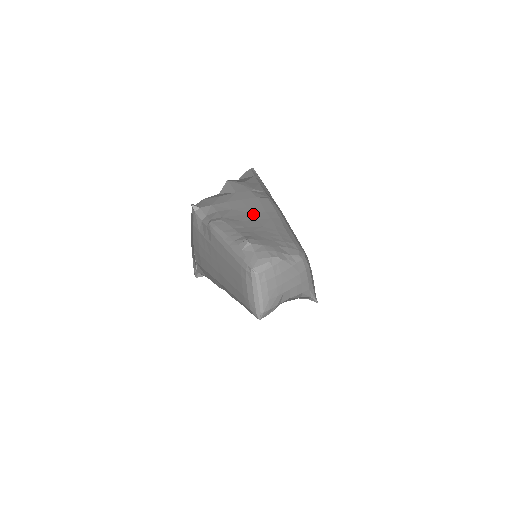
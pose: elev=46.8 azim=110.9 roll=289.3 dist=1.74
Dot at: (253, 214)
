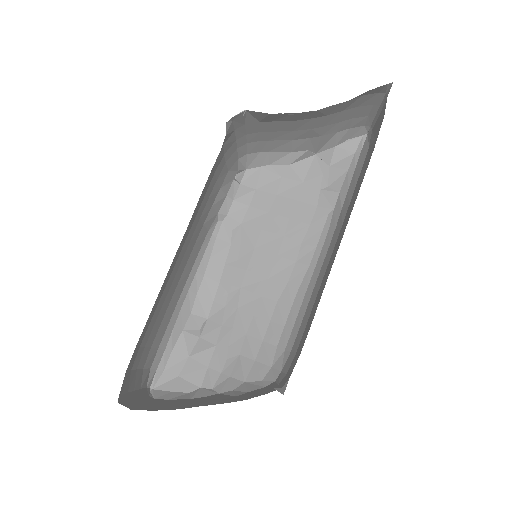
Dot at: (283, 239)
